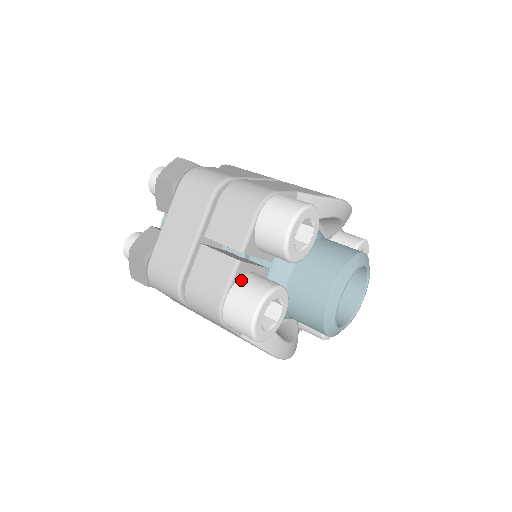
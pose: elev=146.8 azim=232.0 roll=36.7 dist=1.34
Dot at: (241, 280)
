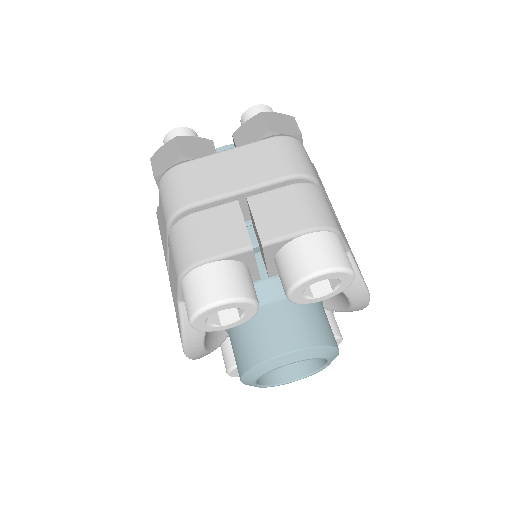
Dot at: (235, 264)
